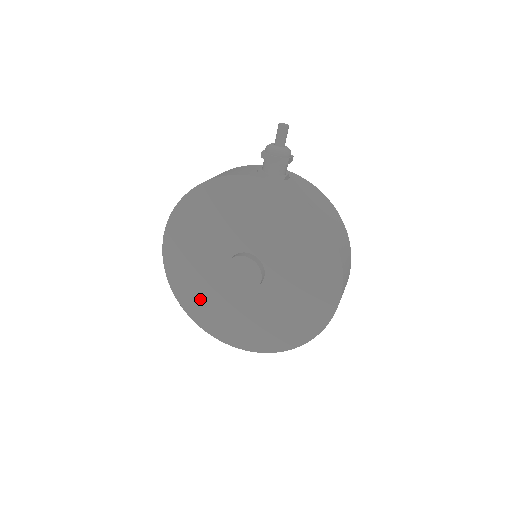
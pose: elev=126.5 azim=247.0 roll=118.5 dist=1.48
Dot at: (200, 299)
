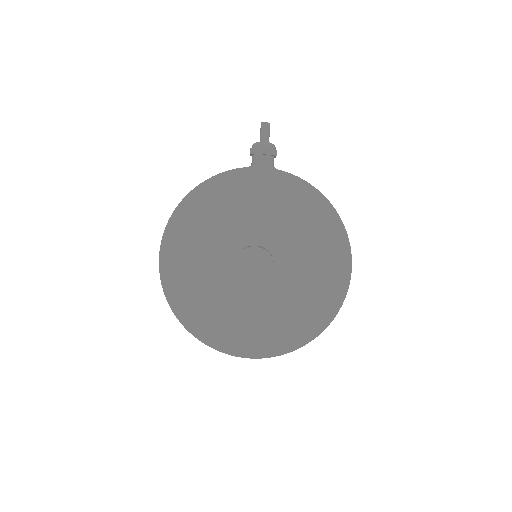
Dot at: (207, 313)
